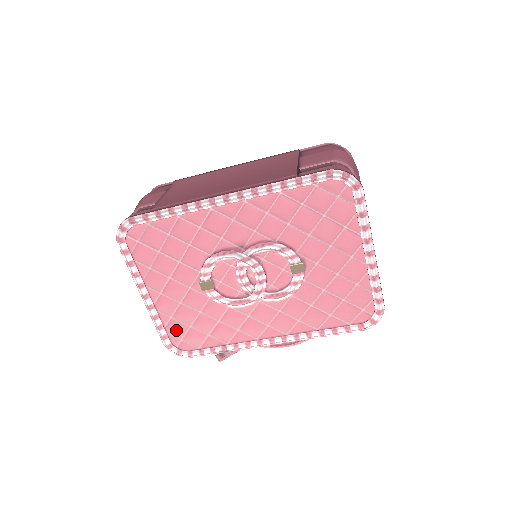
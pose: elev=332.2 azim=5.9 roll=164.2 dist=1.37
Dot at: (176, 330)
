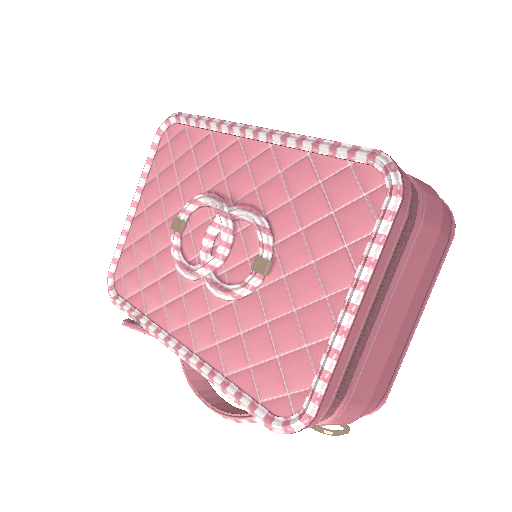
Dot at: (127, 261)
